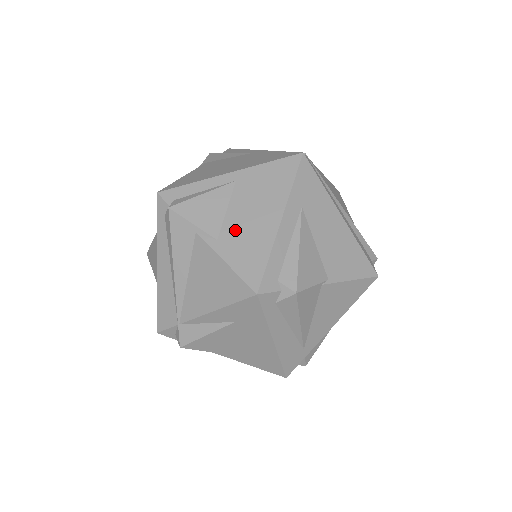
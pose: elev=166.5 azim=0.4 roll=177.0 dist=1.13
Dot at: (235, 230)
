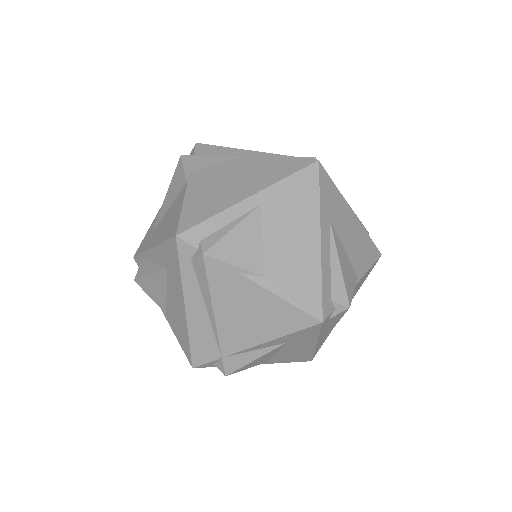
Dot at: (279, 261)
